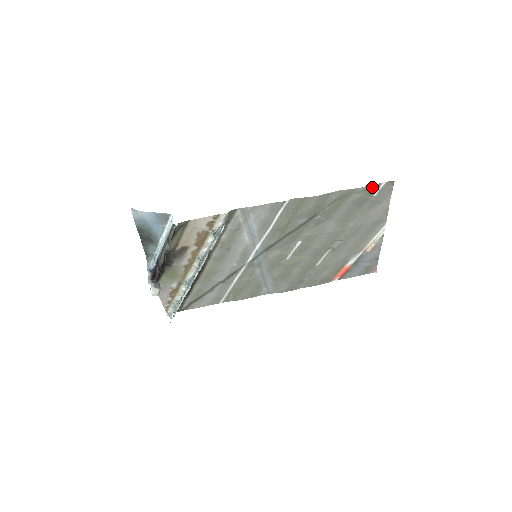
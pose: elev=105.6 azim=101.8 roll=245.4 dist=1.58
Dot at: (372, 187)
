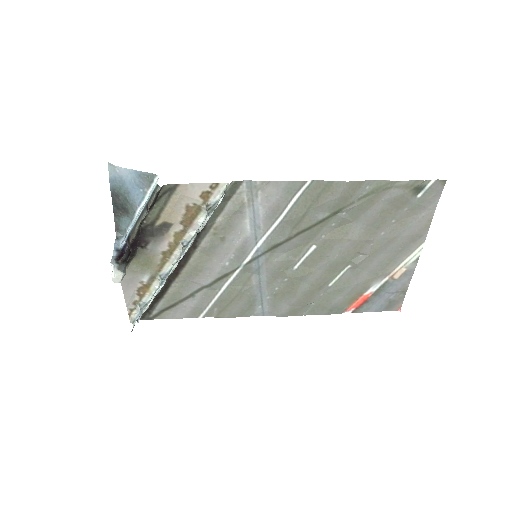
Dot at: (417, 183)
